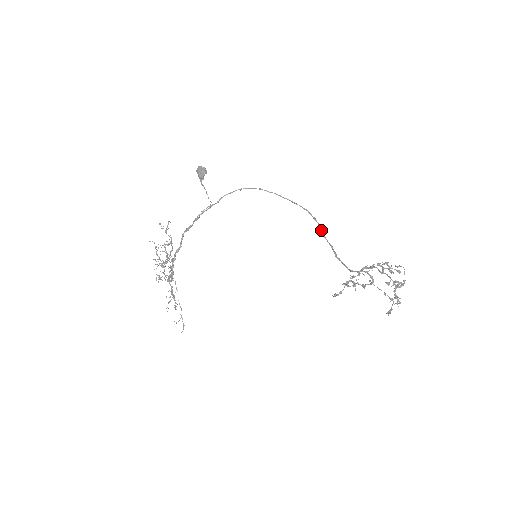
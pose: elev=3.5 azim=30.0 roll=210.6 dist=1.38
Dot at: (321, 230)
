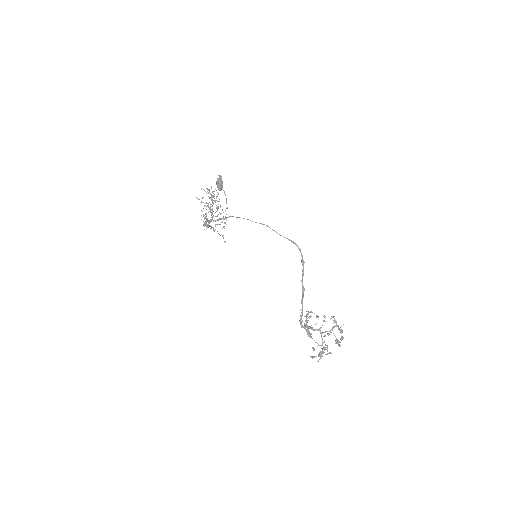
Dot at: (302, 275)
